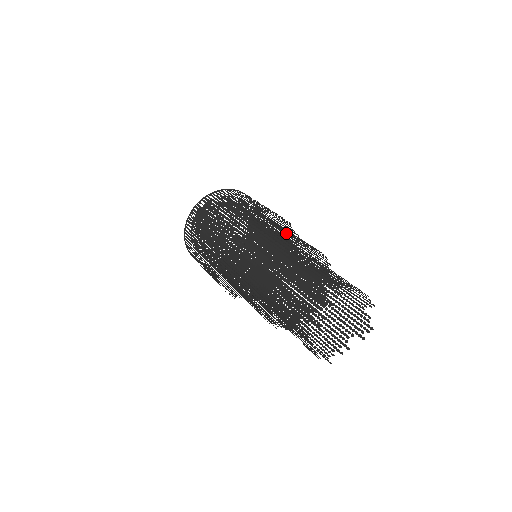
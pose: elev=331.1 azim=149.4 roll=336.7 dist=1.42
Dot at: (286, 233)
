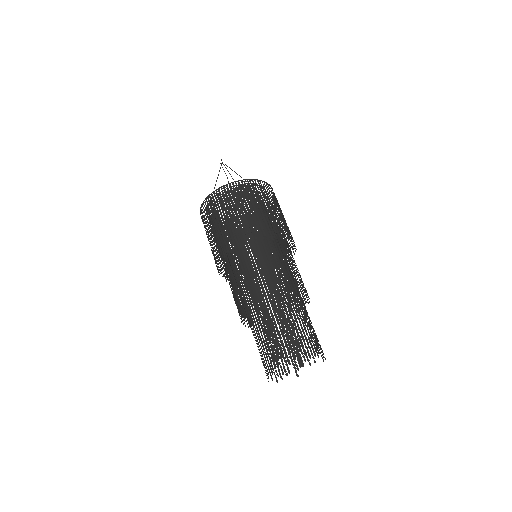
Dot at: (276, 238)
